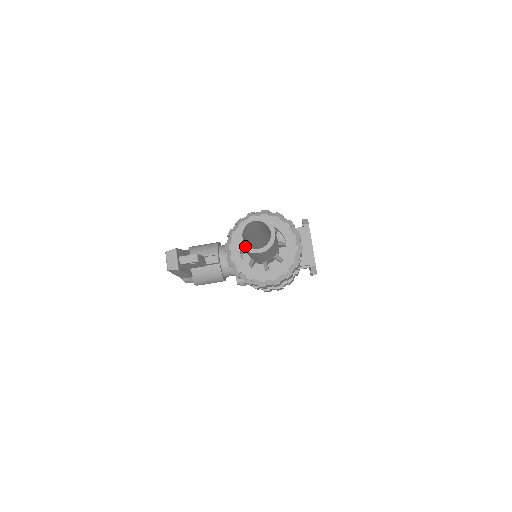
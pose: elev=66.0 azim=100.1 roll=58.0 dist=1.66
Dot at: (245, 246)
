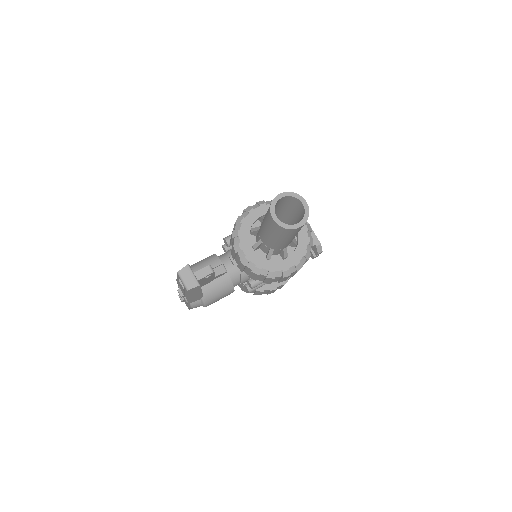
Dot at: (283, 225)
